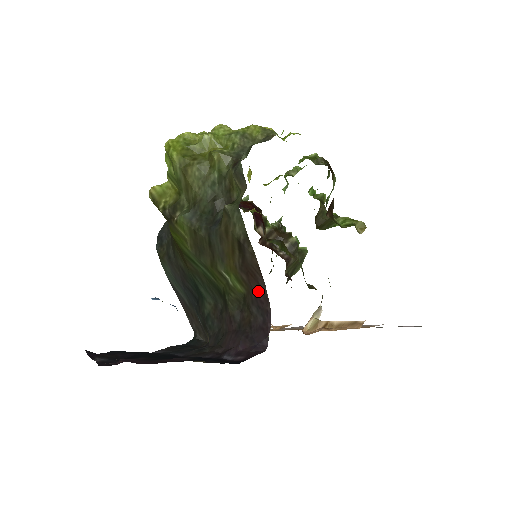
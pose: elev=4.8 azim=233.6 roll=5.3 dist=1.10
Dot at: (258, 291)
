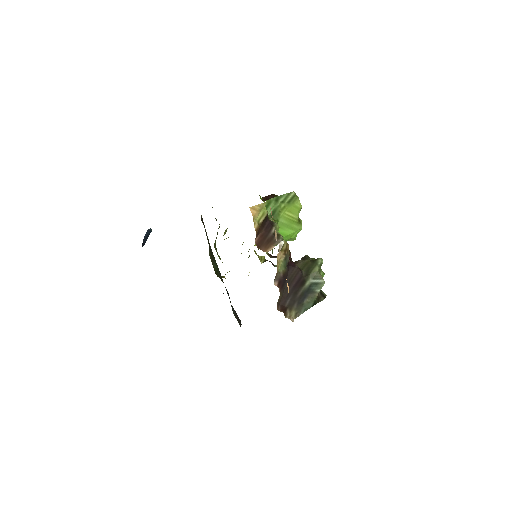
Dot at: occluded
